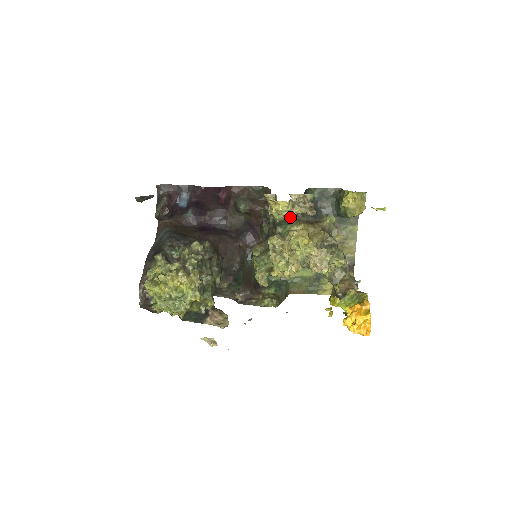
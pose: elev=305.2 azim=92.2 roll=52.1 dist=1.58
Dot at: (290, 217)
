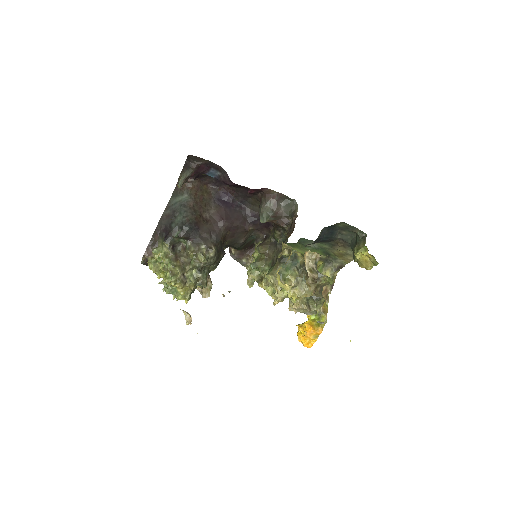
Dot at: (298, 258)
